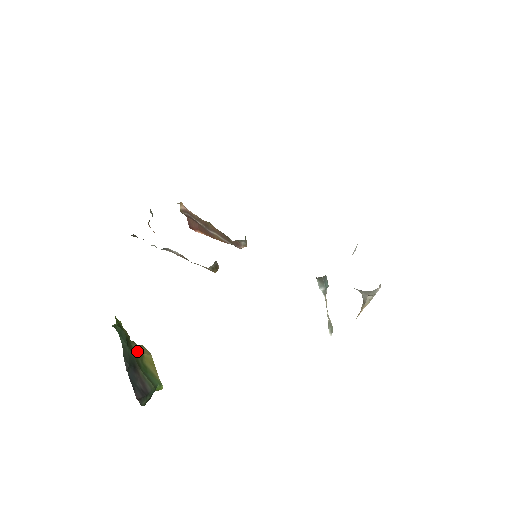
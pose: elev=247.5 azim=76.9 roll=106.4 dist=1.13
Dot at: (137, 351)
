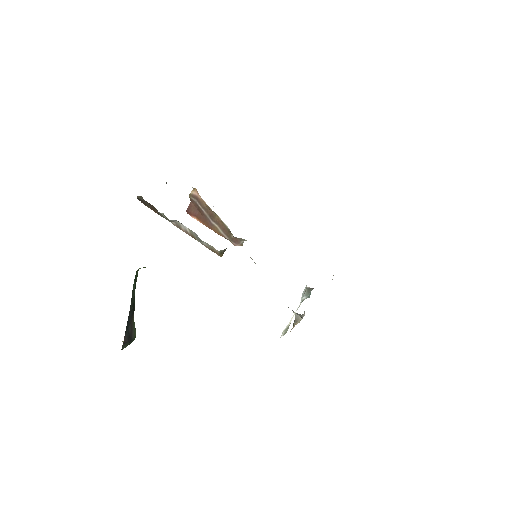
Dot at: occluded
